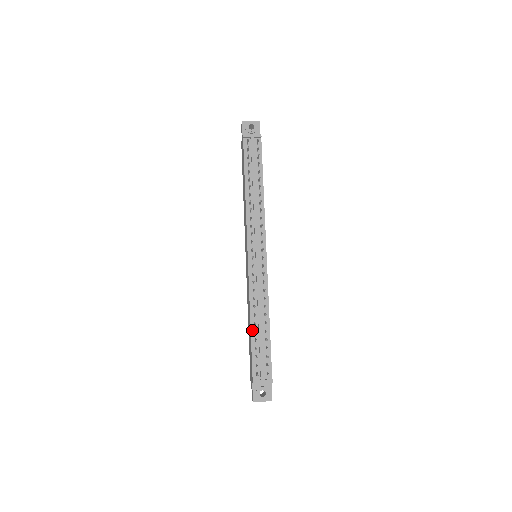
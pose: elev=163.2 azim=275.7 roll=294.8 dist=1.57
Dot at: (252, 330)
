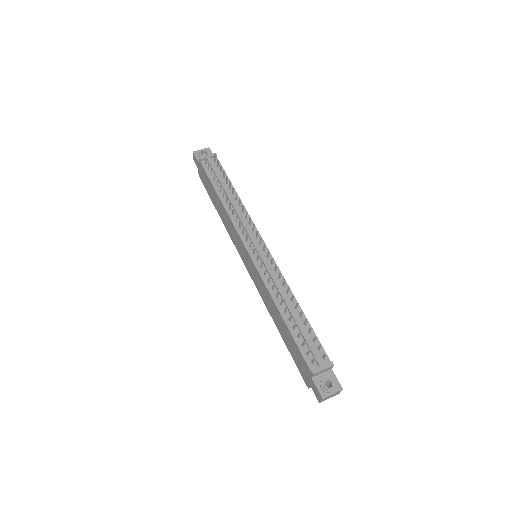
Dot at: (285, 320)
